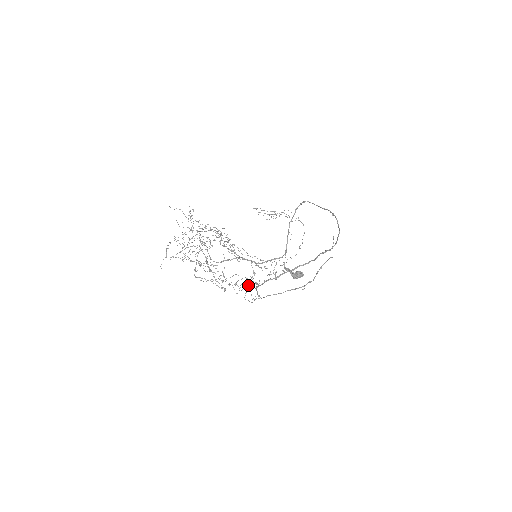
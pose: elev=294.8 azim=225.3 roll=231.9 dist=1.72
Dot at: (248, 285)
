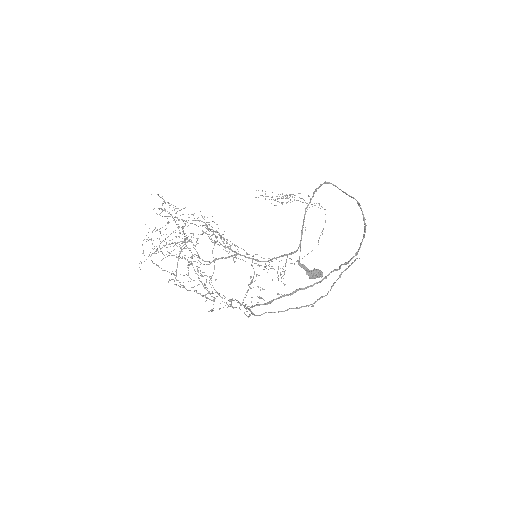
Dot at: (247, 290)
